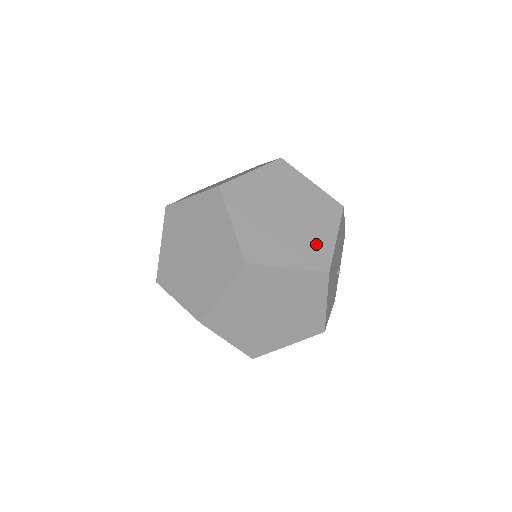
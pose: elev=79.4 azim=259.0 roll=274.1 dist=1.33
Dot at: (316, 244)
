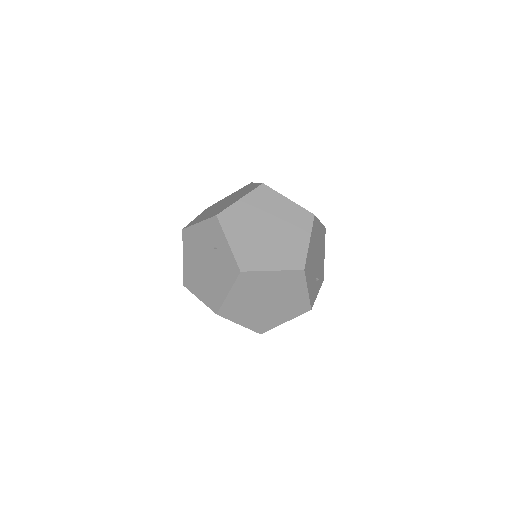
Dot at: occluded
